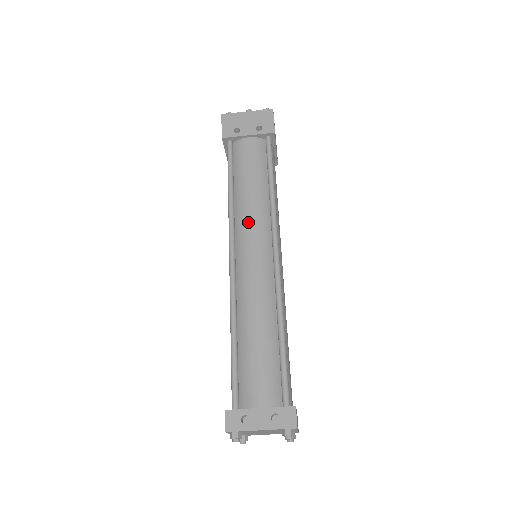
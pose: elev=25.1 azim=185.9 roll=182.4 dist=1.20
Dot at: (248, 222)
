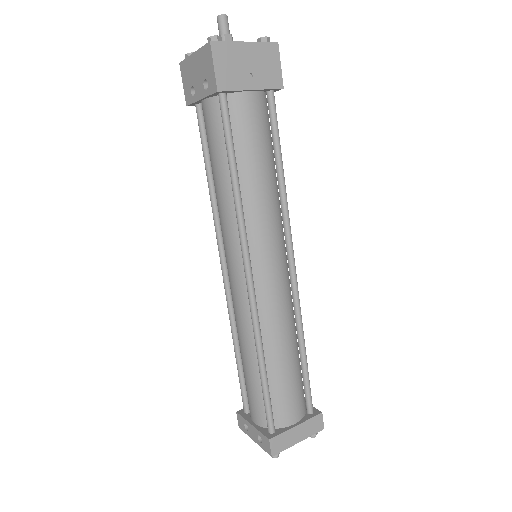
Dot at: (223, 233)
